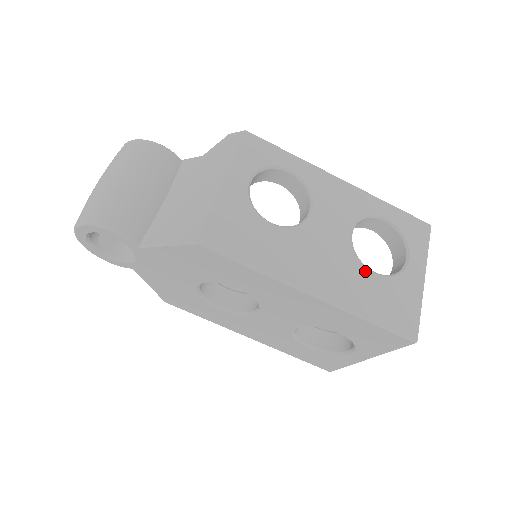
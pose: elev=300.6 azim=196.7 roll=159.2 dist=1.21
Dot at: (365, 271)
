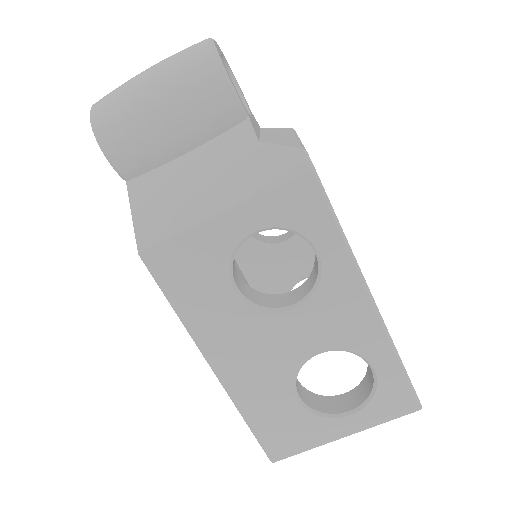
Dot at: (288, 391)
